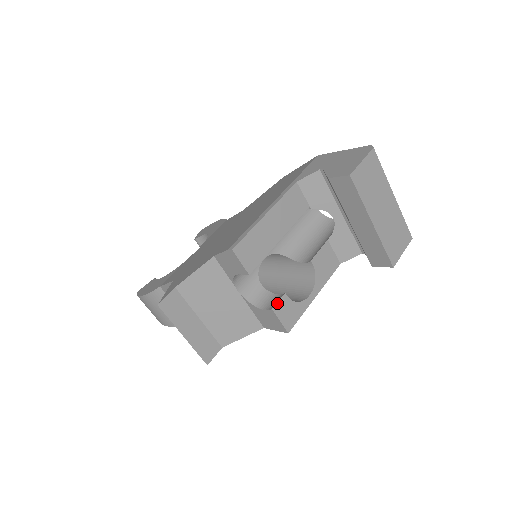
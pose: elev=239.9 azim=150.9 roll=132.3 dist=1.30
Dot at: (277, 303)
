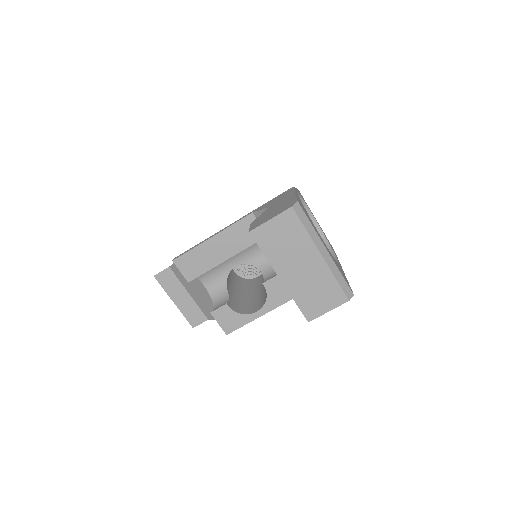
Dot at: (217, 309)
